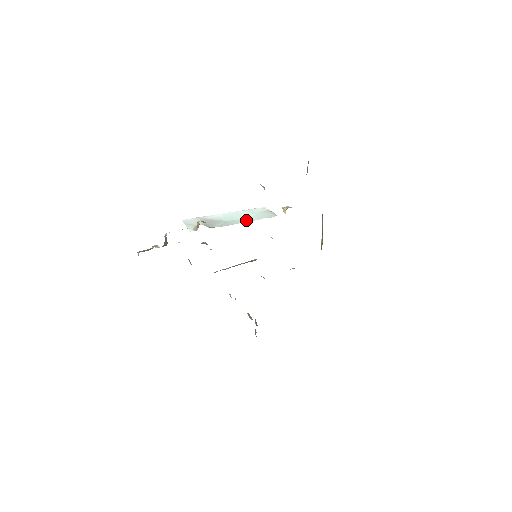
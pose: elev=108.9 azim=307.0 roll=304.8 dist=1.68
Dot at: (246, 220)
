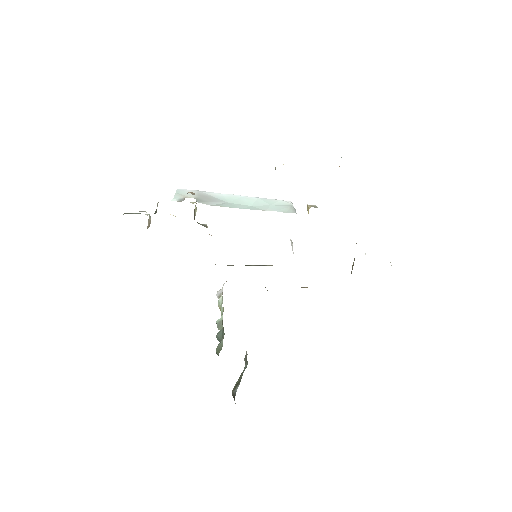
Dot at: (252, 207)
